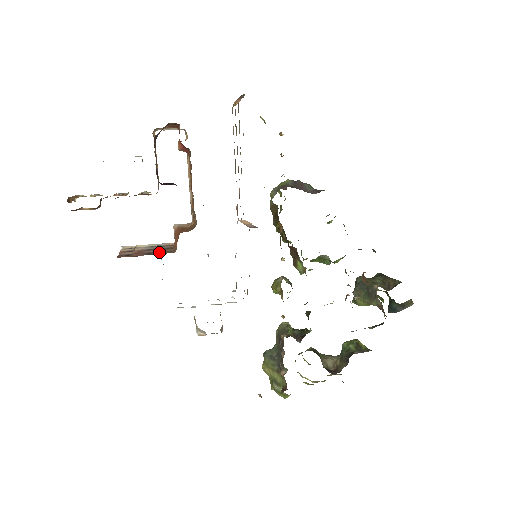
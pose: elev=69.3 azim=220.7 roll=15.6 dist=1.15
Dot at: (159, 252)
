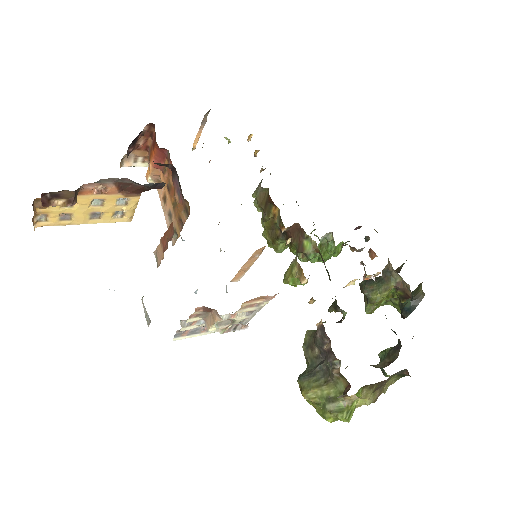
Dot at: occluded
